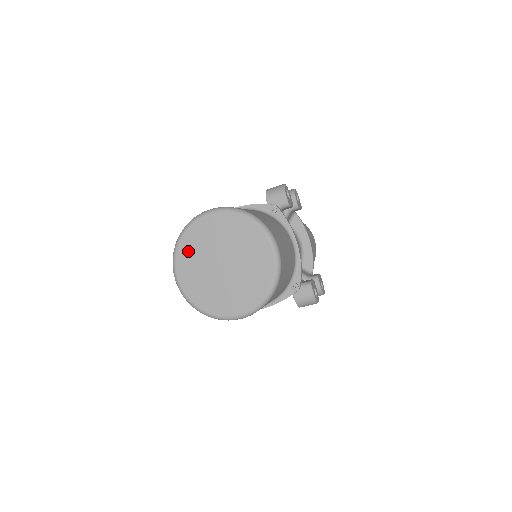
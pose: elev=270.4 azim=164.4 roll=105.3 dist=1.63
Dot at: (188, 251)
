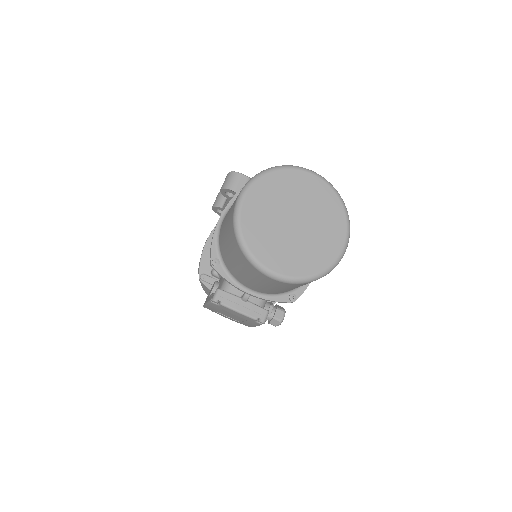
Dot at: (260, 242)
